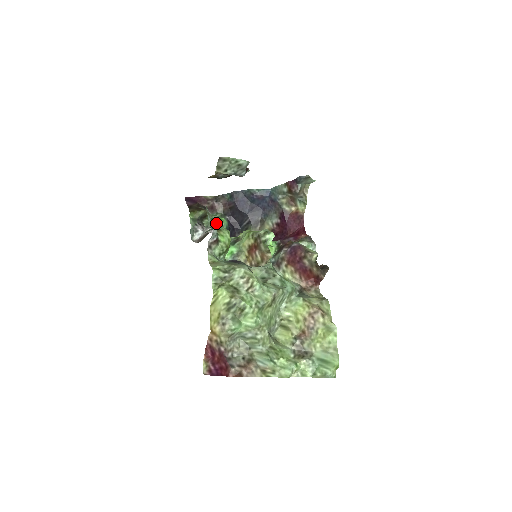
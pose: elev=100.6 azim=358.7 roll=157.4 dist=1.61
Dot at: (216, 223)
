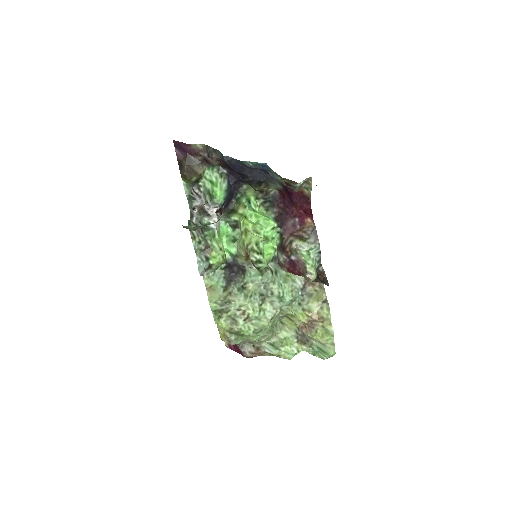
Dot at: (205, 243)
